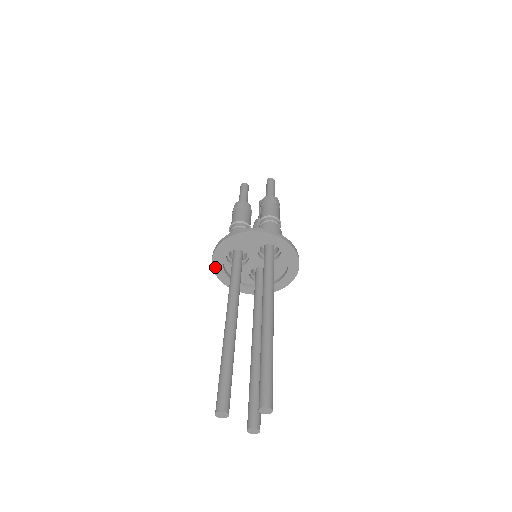
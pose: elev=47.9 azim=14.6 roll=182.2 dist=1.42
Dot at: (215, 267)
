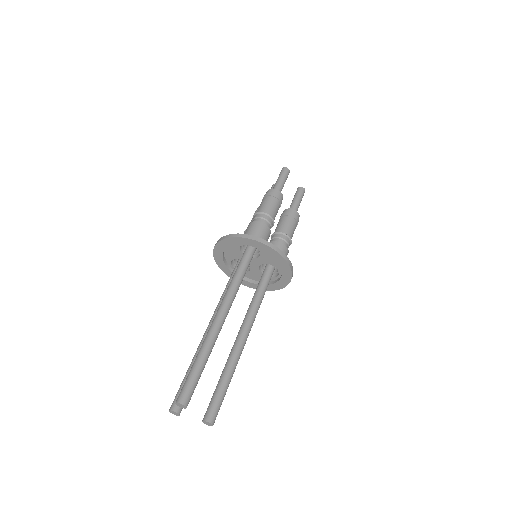
Dot at: occluded
